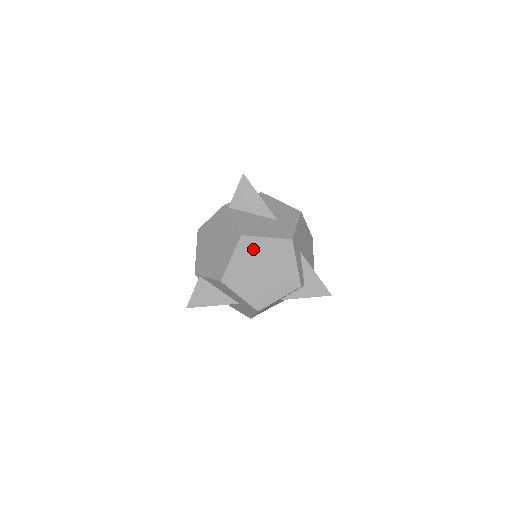
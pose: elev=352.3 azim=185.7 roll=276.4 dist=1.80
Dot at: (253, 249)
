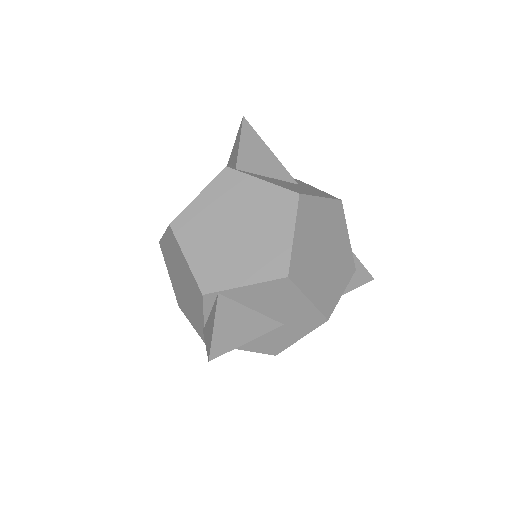
Dot at: (312, 216)
